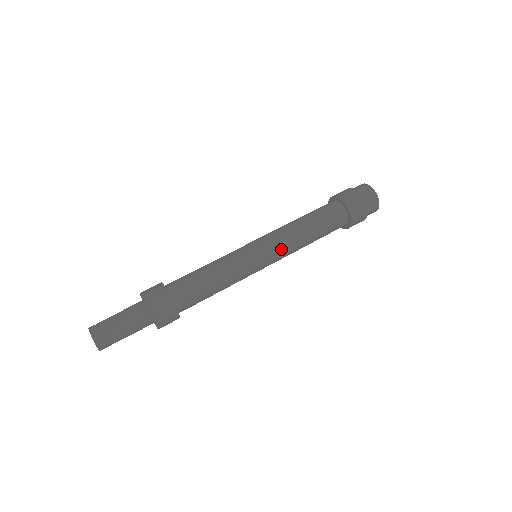
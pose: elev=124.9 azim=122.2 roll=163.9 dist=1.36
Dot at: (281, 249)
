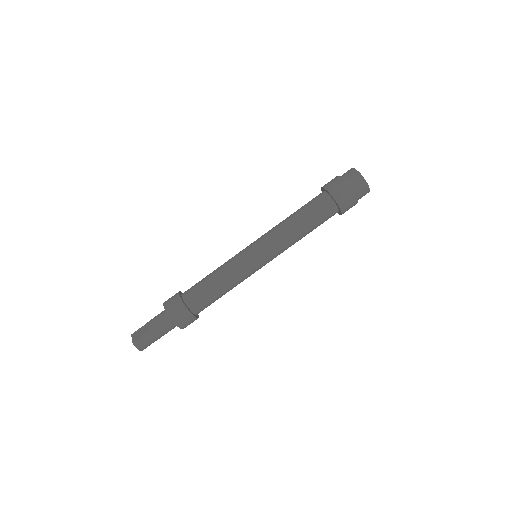
Dot at: (274, 247)
